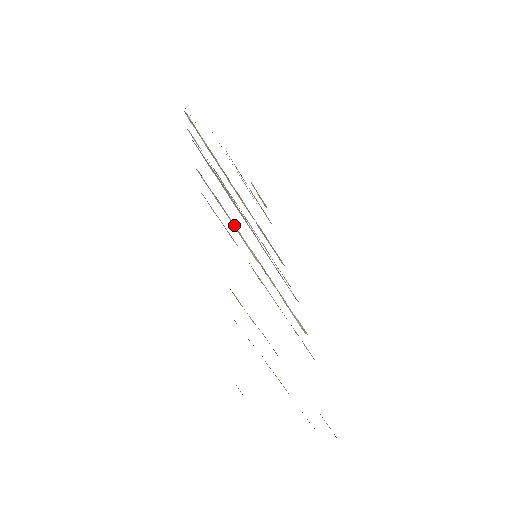
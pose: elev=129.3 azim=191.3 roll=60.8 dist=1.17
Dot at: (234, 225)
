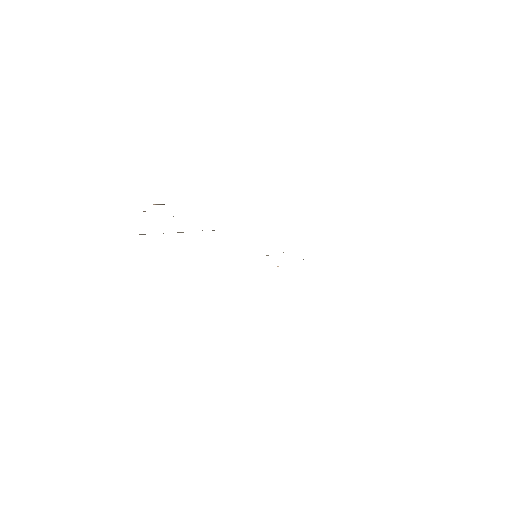
Dot at: occluded
